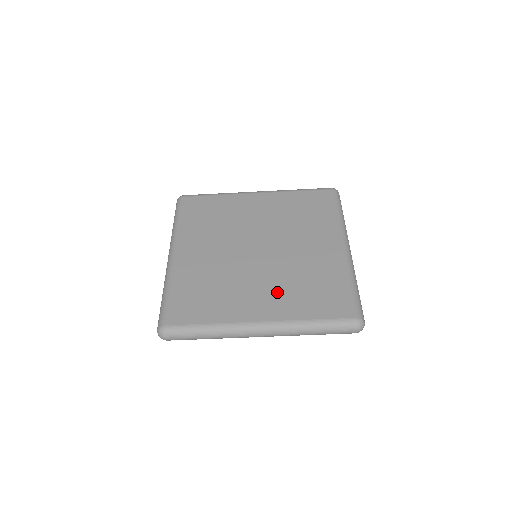
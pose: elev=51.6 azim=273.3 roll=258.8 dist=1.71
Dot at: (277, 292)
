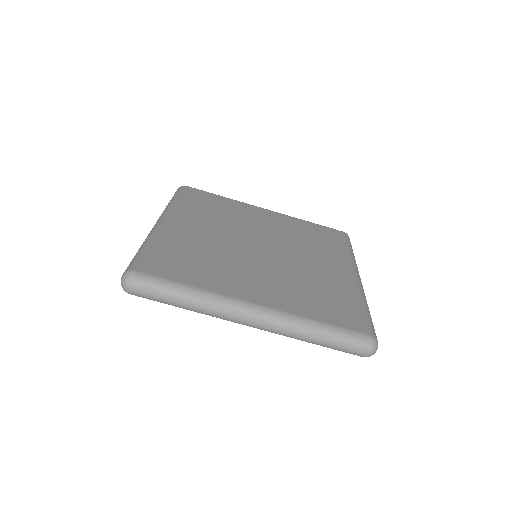
Dot at: (280, 286)
